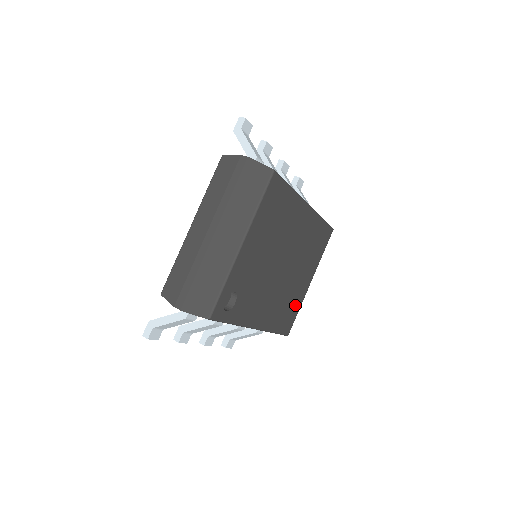
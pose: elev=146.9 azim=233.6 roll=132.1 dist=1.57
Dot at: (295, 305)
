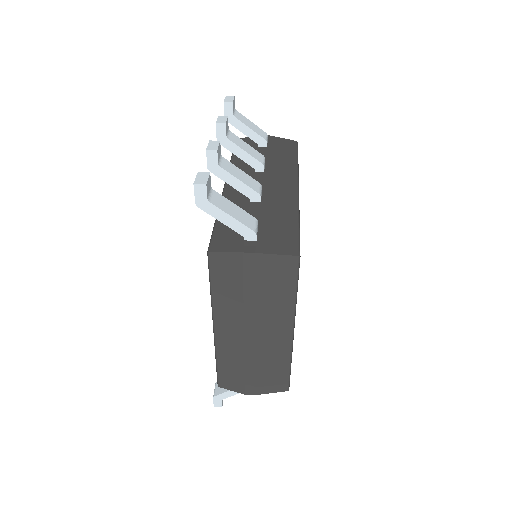
Dot at: occluded
